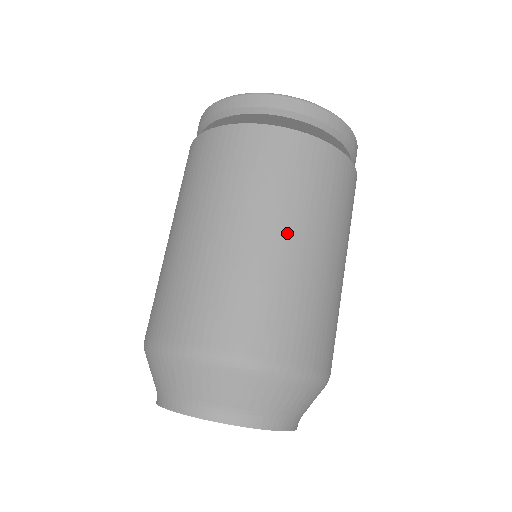
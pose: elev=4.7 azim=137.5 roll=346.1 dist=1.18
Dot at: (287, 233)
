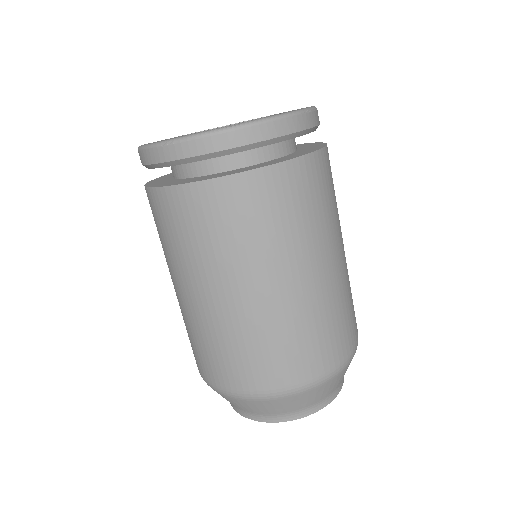
Dot at: (329, 258)
